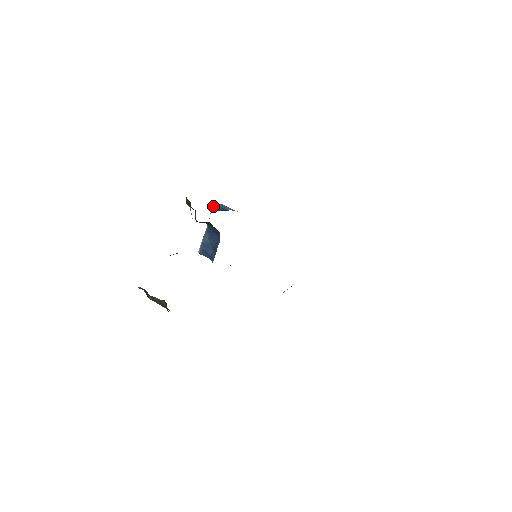
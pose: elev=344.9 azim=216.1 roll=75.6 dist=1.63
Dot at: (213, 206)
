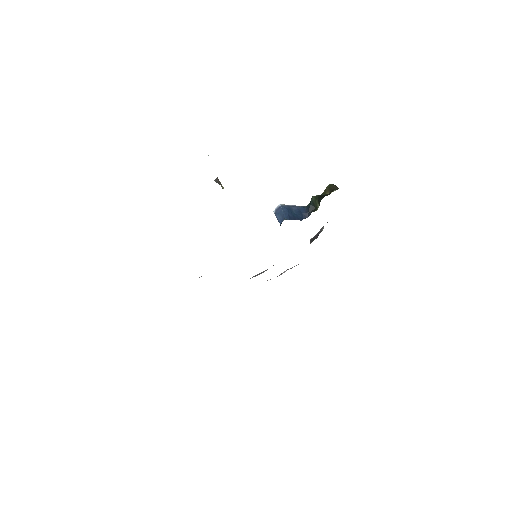
Dot at: occluded
